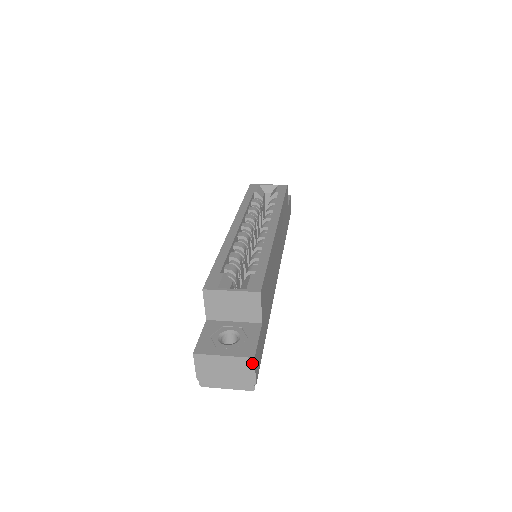
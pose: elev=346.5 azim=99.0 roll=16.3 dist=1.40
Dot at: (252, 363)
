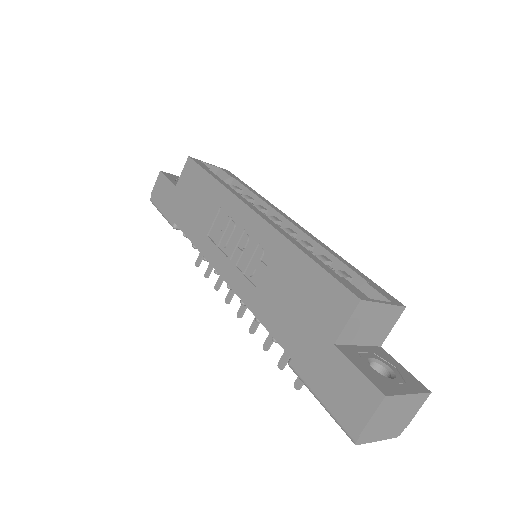
Dot at: (425, 399)
